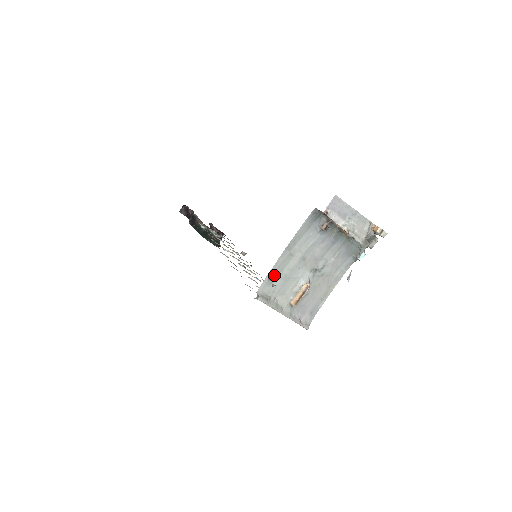
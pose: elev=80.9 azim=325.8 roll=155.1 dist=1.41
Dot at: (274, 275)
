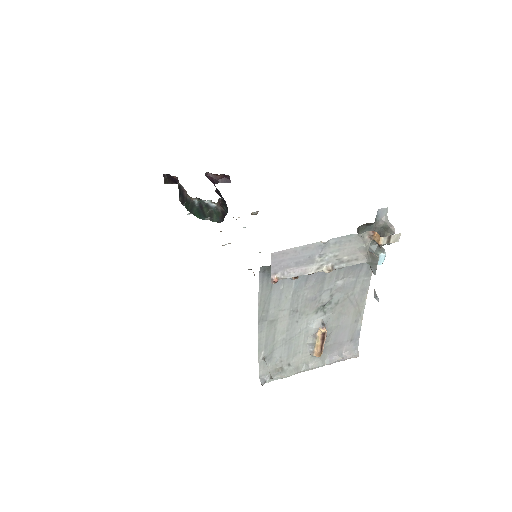
Dot at: (267, 351)
